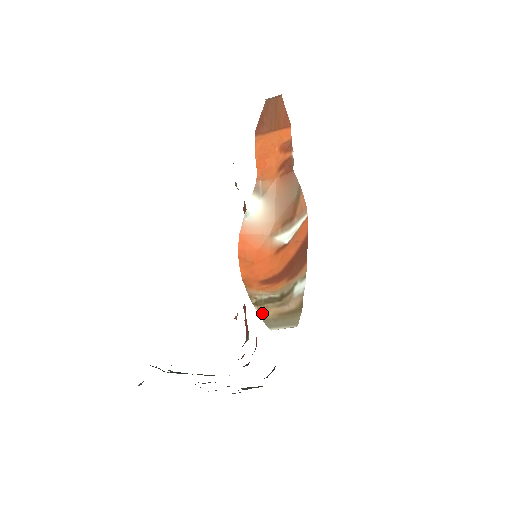
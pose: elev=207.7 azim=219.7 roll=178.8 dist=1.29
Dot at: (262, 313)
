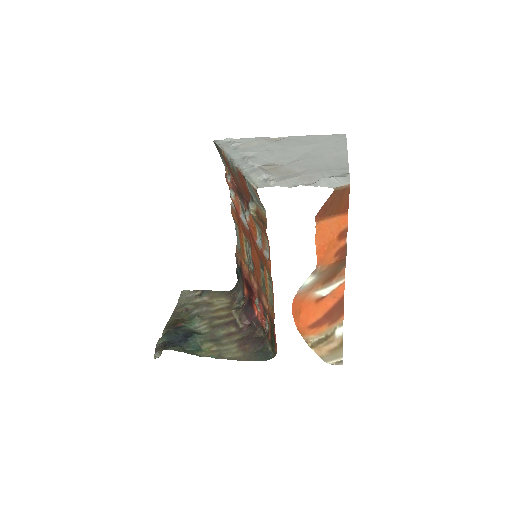
Dot at: (318, 353)
